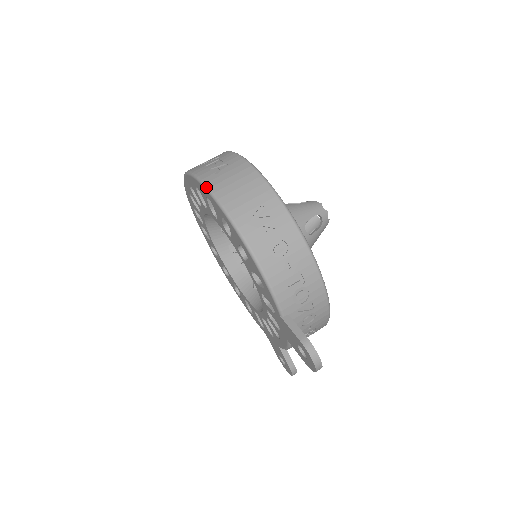
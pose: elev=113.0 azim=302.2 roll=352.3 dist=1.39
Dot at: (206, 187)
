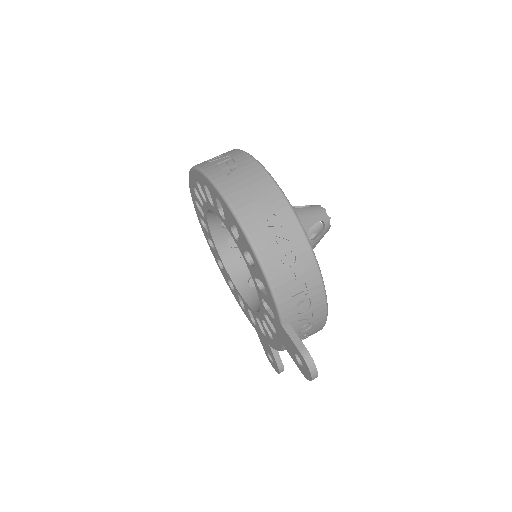
Dot at: (218, 189)
